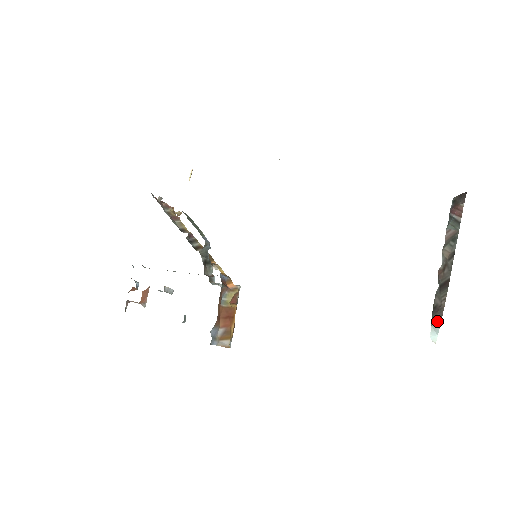
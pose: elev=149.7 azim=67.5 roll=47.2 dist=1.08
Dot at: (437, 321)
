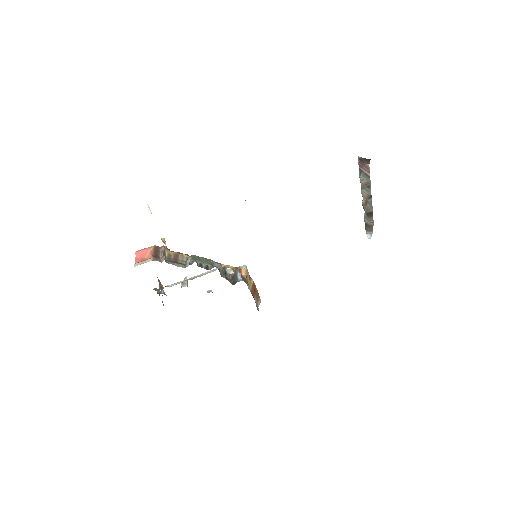
Dot at: (370, 232)
